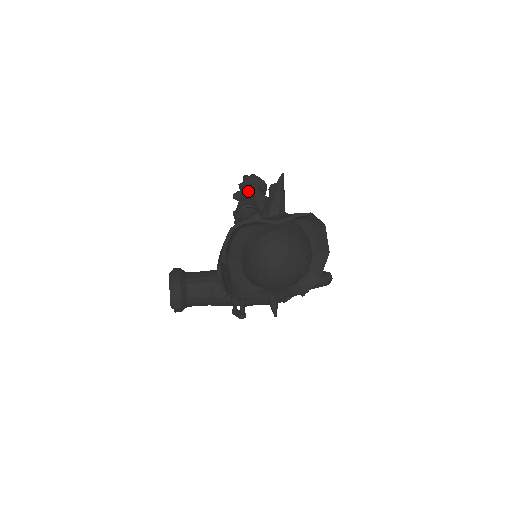
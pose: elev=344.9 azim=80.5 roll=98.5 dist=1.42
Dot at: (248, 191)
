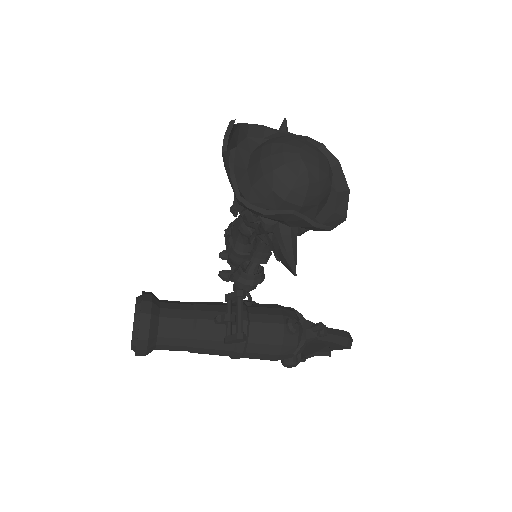
Dot at: occluded
